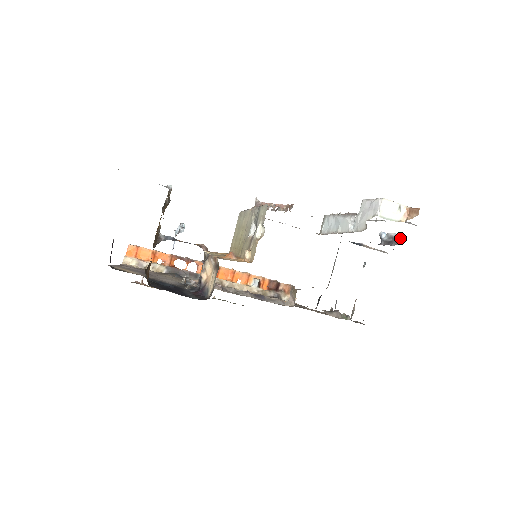
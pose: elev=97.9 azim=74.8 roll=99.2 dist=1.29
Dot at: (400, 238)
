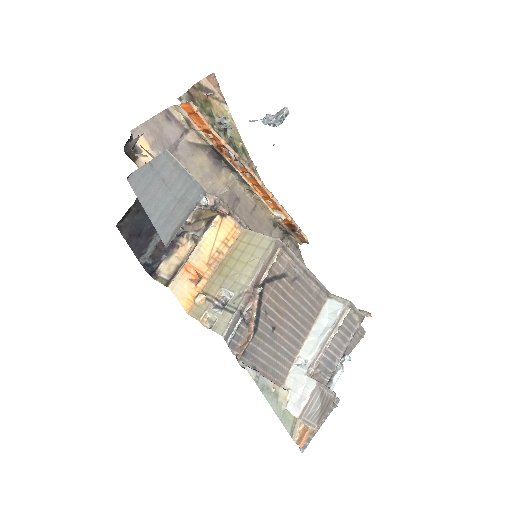
Dot at: occluded
